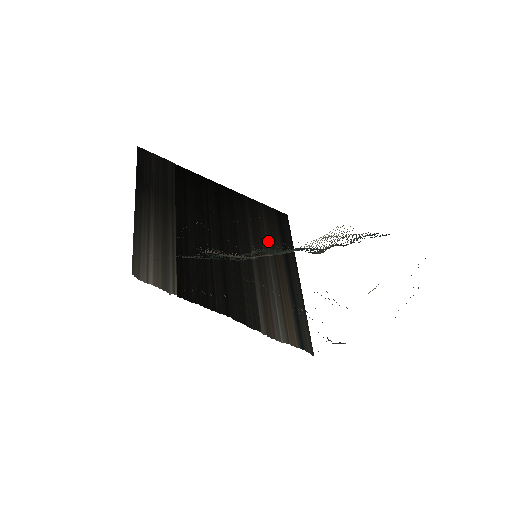
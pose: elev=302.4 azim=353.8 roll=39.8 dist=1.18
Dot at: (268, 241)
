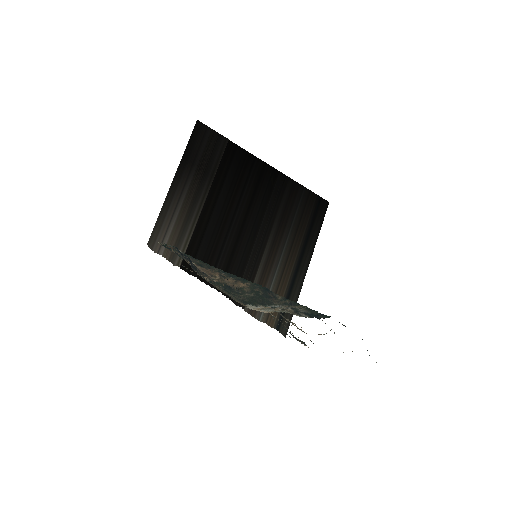
Dot at: (293, 227)
